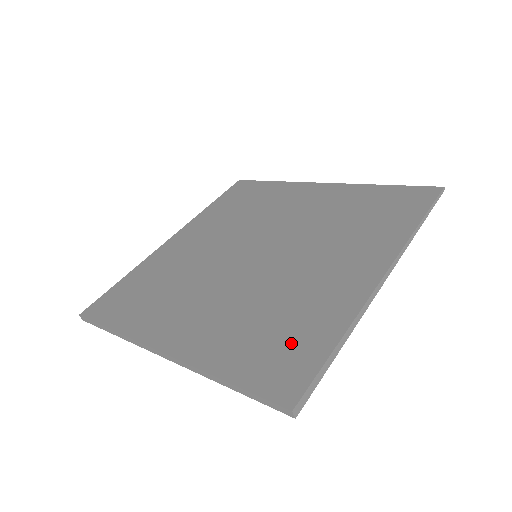
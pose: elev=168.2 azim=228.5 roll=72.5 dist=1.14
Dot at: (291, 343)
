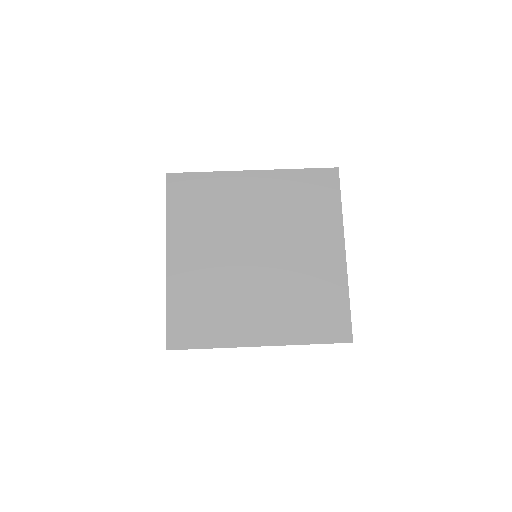
Dot at: (328, 311)
